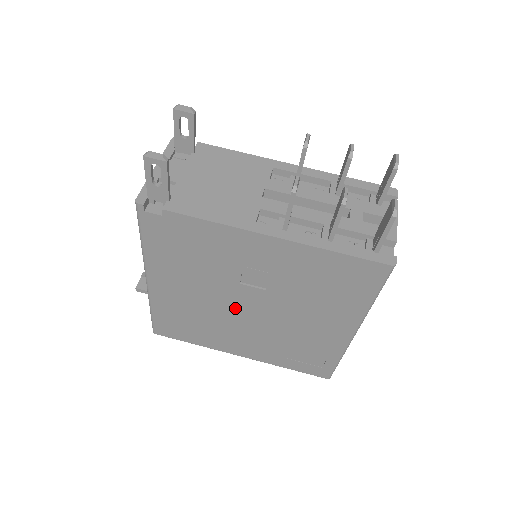
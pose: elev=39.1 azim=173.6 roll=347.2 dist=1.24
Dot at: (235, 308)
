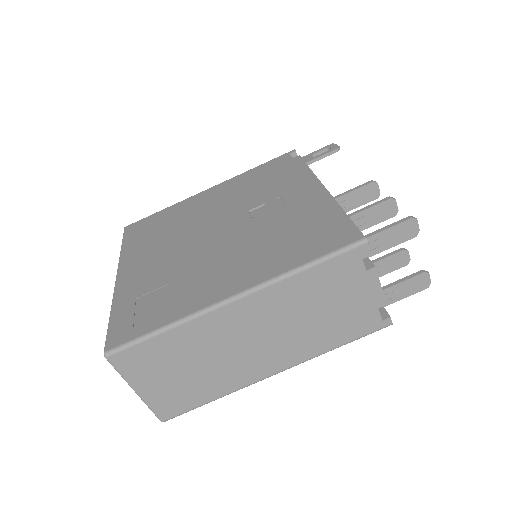
Dot at: (208, 228)
